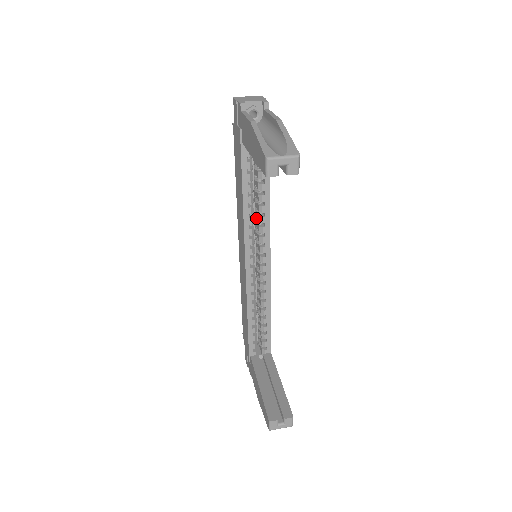
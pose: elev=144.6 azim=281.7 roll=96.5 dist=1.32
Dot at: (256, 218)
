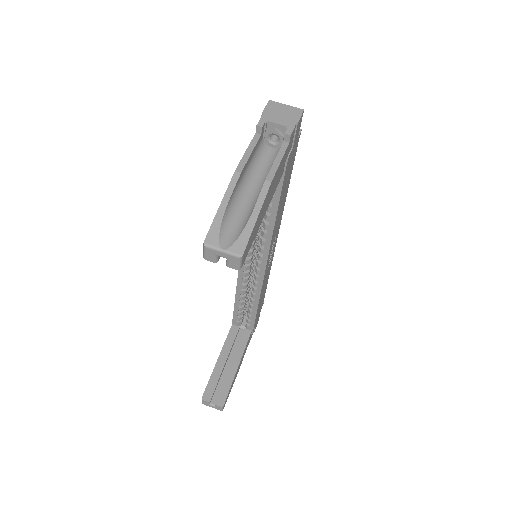
Dot at: occluded
